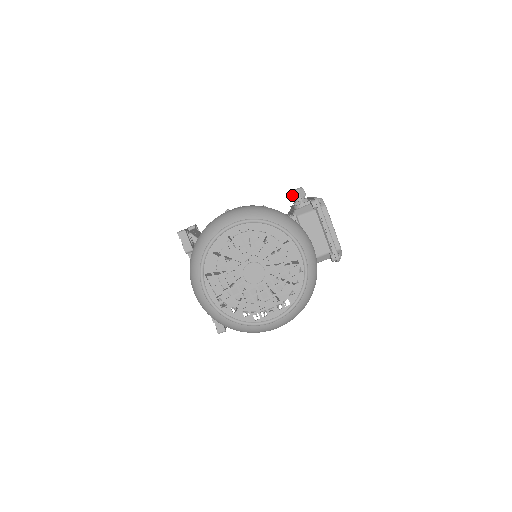
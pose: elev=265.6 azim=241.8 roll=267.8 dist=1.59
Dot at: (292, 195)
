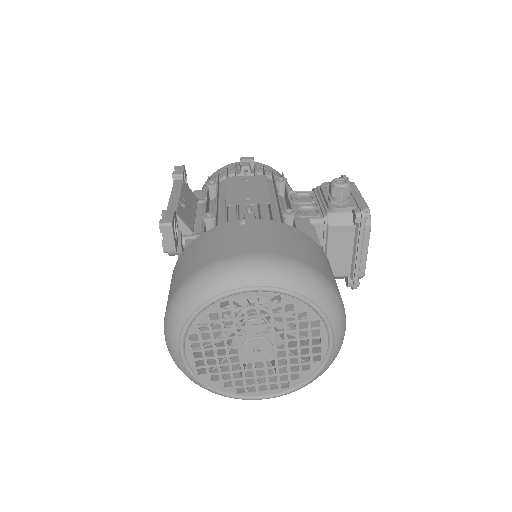
Dot at: (333, 189)
